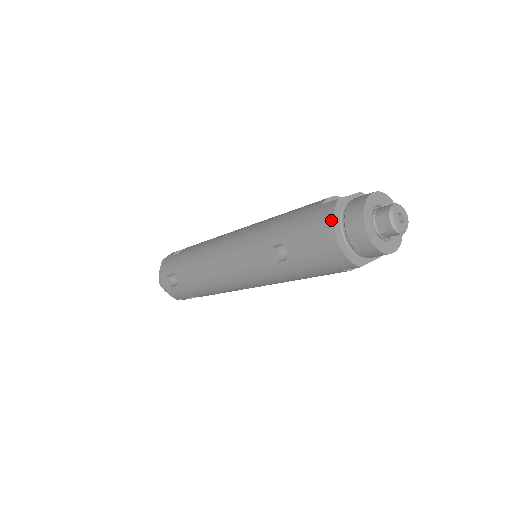
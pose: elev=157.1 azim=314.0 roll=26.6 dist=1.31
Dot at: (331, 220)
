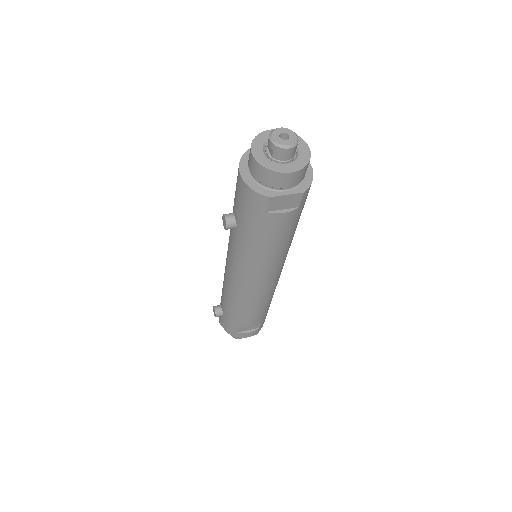
Dot at: (239, 163)
